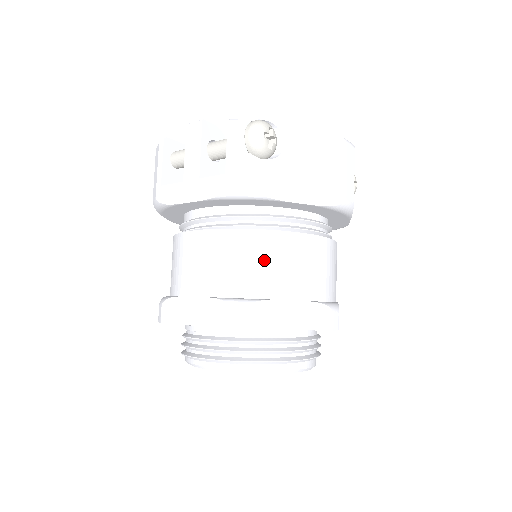
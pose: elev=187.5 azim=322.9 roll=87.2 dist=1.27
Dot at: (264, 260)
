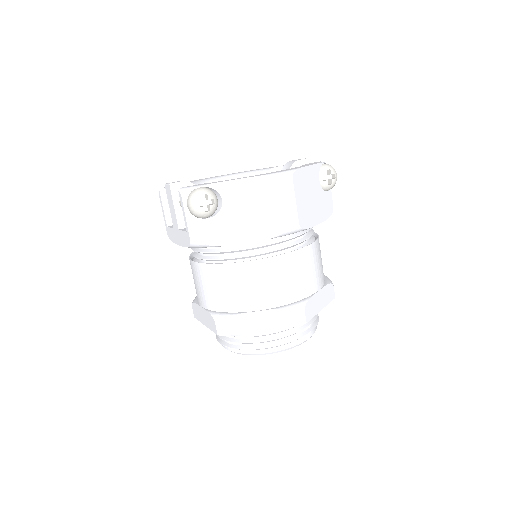
Dot at: (232, 285)
